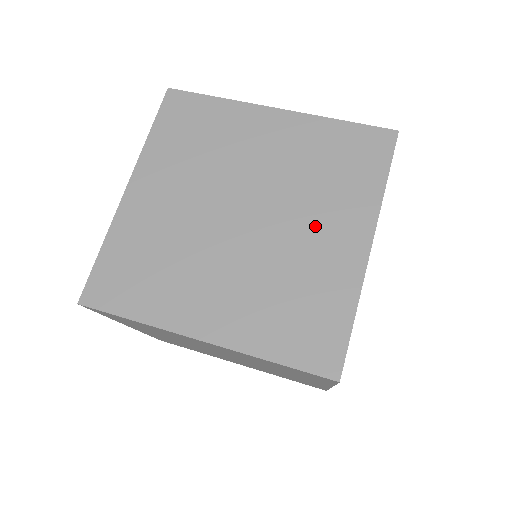
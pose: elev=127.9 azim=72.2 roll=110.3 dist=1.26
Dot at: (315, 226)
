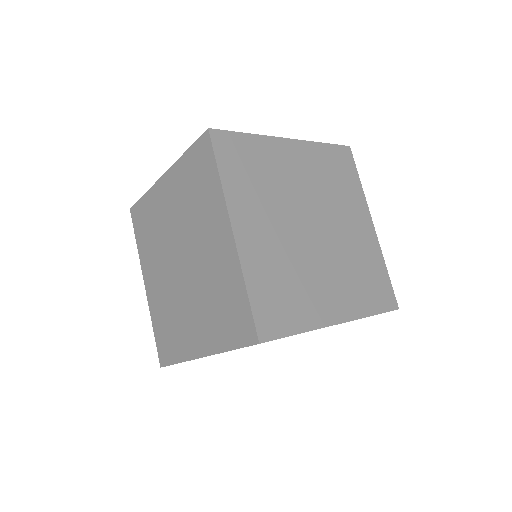
Dot at: occluded
